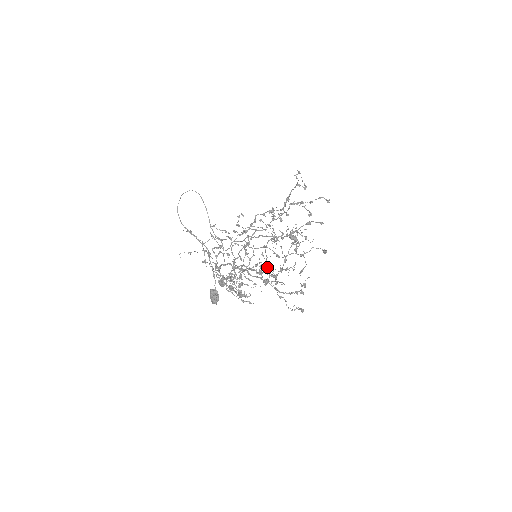
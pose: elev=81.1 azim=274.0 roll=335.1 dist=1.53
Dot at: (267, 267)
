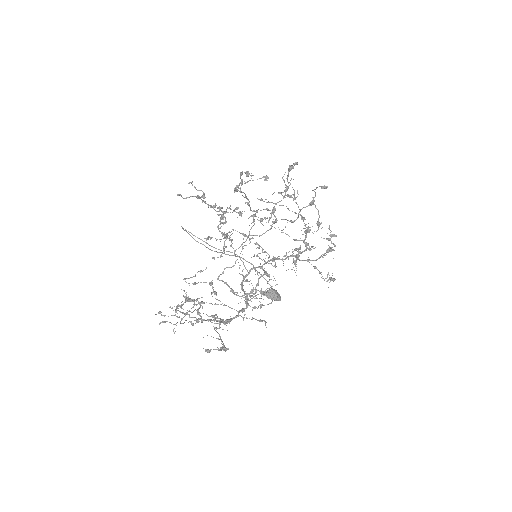
Dot at: occluded
